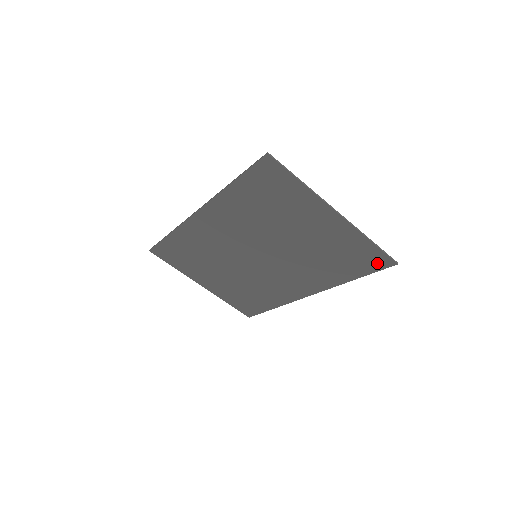
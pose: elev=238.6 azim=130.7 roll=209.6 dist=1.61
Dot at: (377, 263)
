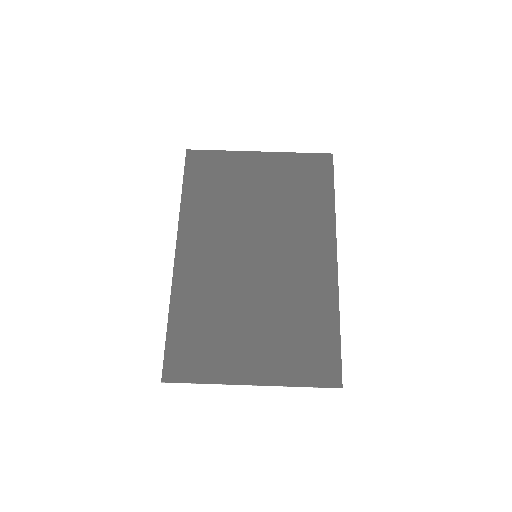
Dot at: (324, 166)
